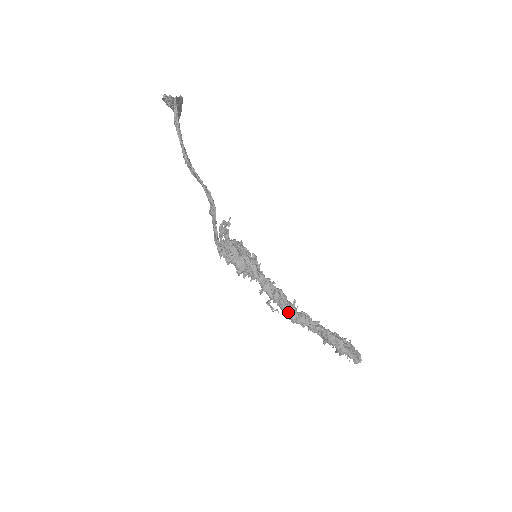
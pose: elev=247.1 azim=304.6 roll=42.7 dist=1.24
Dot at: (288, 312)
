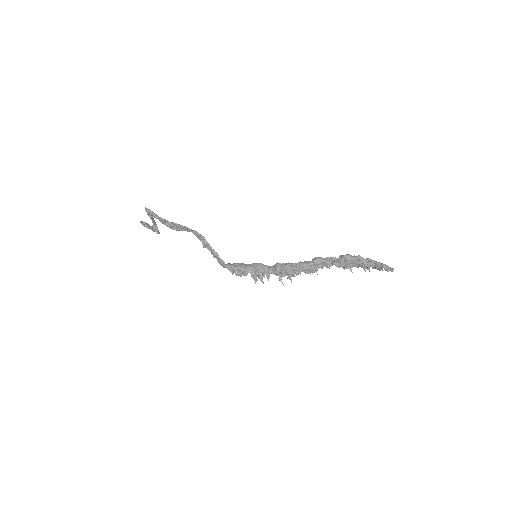
Dot at: (303, 264)
